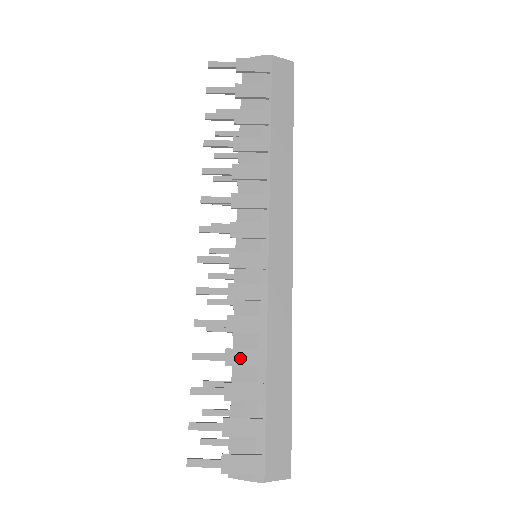
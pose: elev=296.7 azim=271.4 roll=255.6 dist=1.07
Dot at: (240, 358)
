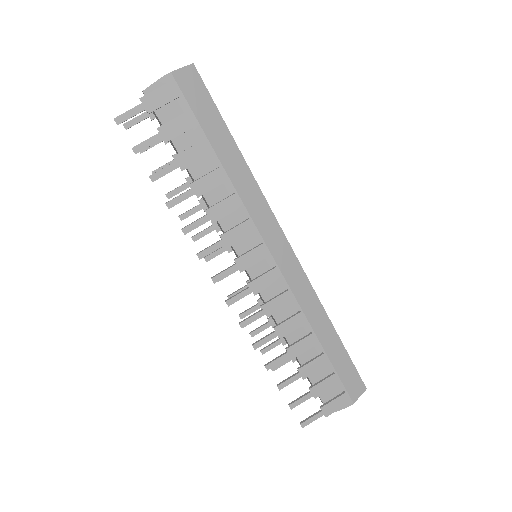
Dot at: (299, 349)
